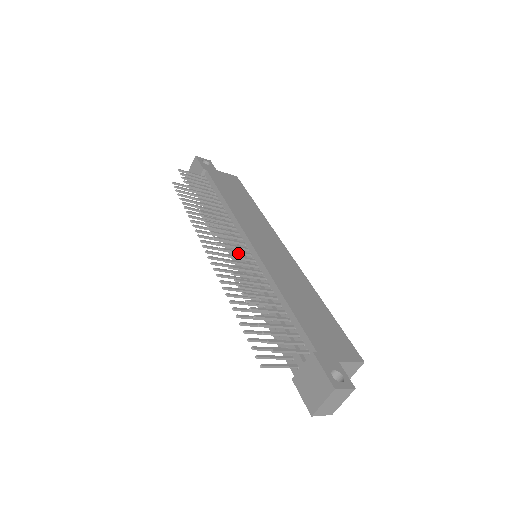
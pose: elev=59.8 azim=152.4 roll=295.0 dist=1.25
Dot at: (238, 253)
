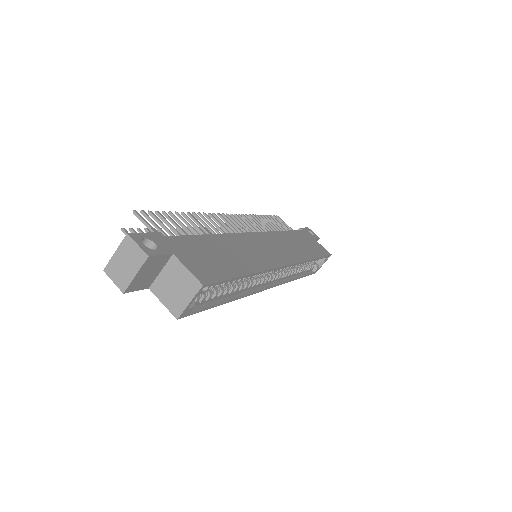
Dot at: (232, 228)
